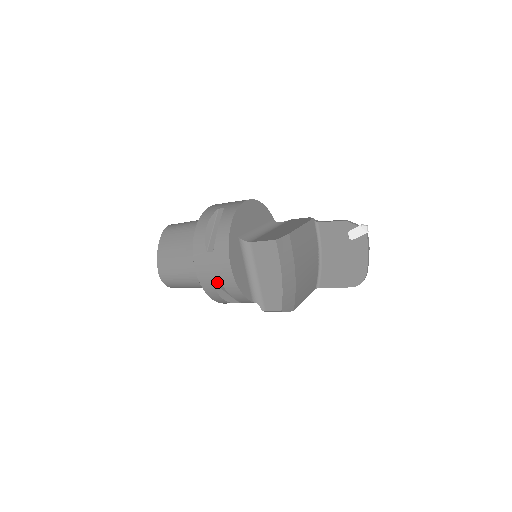
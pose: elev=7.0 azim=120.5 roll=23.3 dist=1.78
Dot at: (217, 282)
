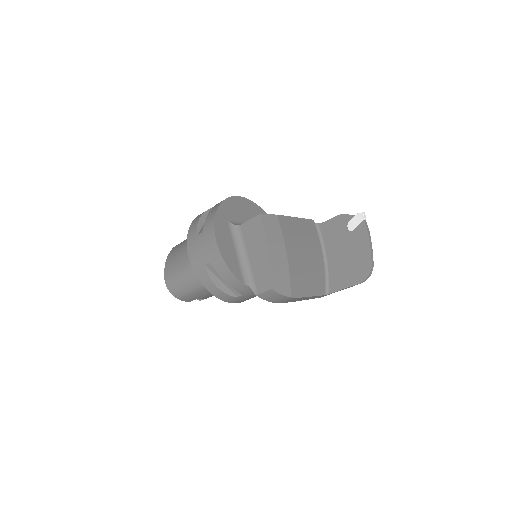
Dot at: (207, 262)
